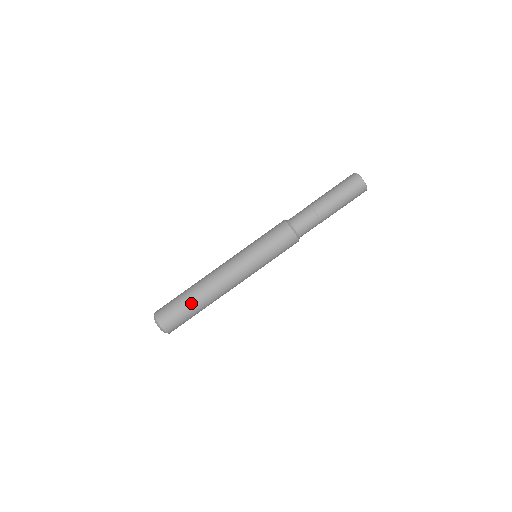
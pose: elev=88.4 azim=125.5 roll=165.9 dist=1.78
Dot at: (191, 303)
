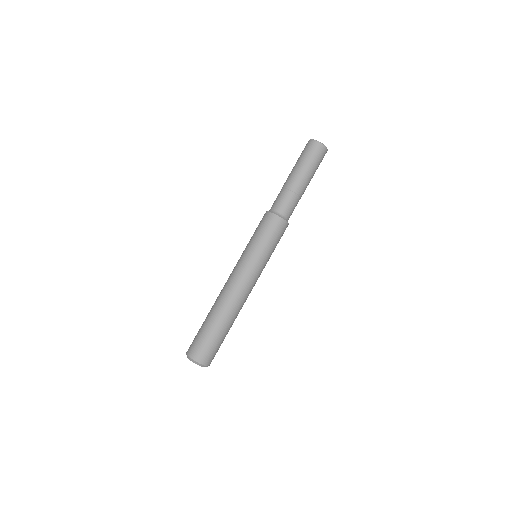
Dot at: (218, 328)
